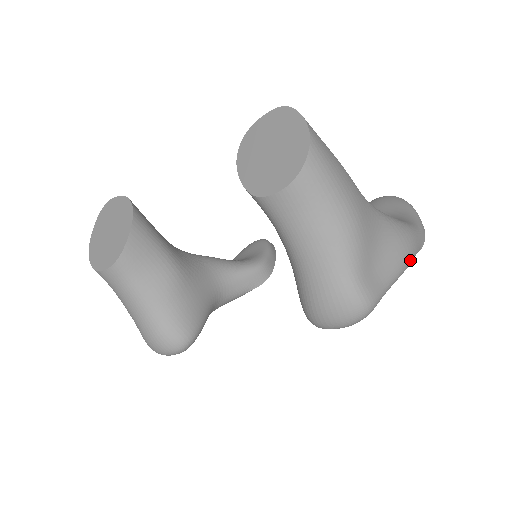
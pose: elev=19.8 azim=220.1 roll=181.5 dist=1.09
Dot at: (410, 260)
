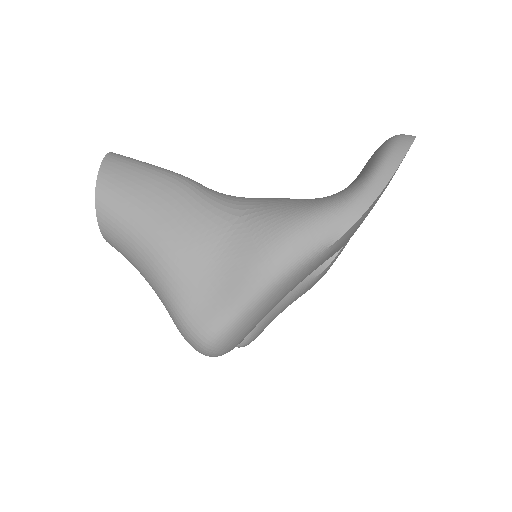
Dot at: (281, 270)
